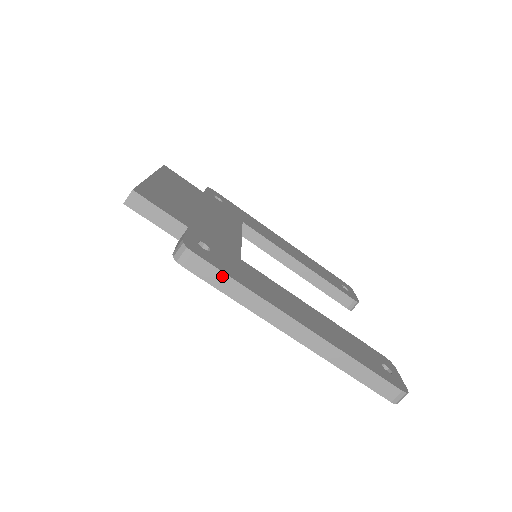
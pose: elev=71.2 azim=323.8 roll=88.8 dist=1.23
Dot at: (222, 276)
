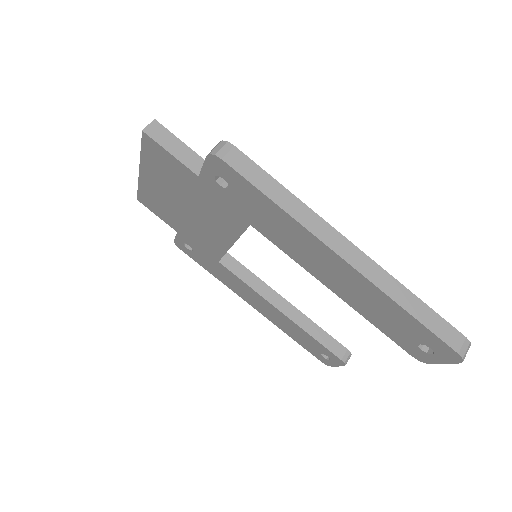
Dot at: (264, 176)
